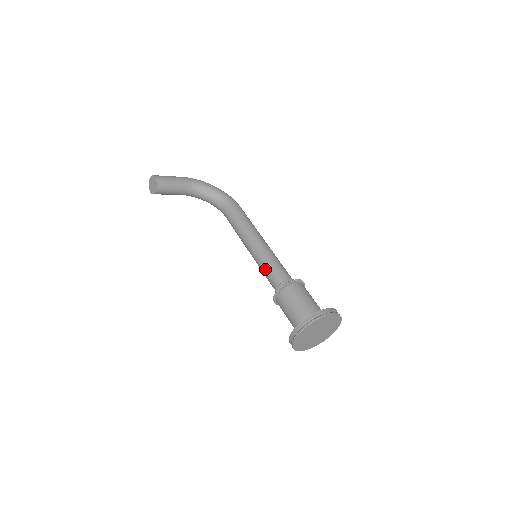
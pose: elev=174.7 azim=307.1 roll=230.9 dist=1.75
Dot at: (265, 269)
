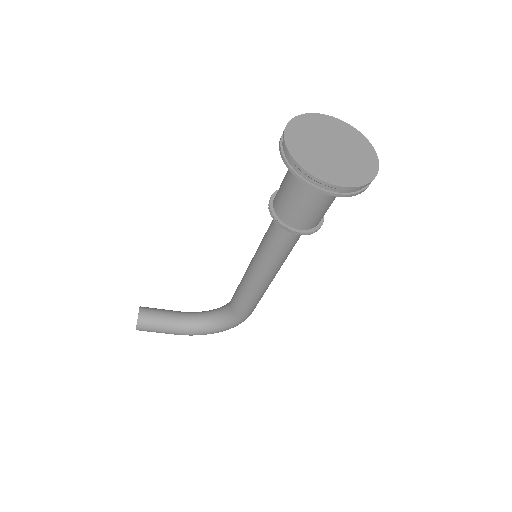
Dot at: (263, 238)
